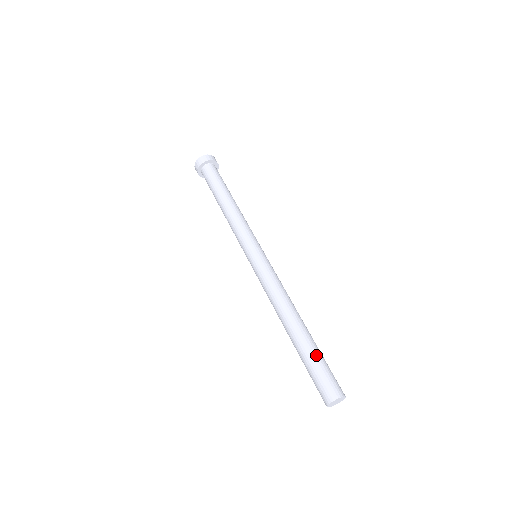
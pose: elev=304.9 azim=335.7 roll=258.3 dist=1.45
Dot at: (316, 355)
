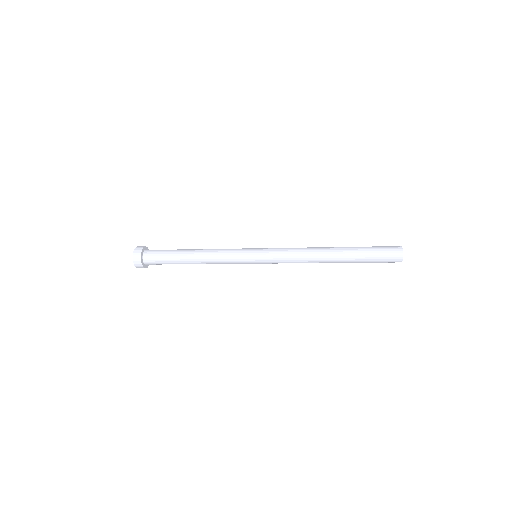
Dot at: occluded
